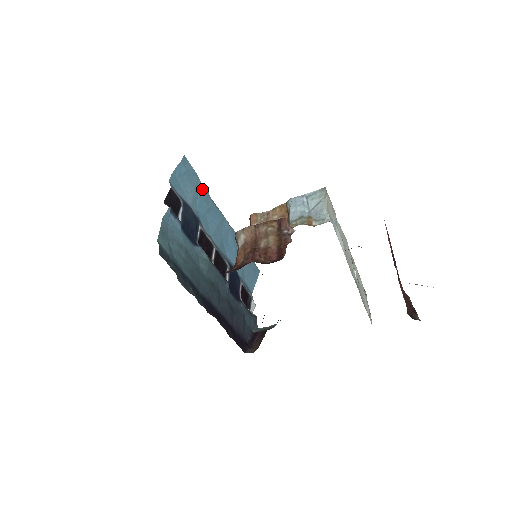
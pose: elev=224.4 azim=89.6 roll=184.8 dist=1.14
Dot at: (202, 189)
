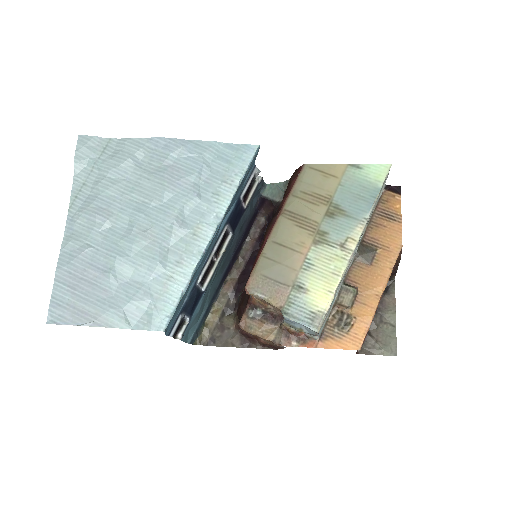
Dot at: (186, 290)
